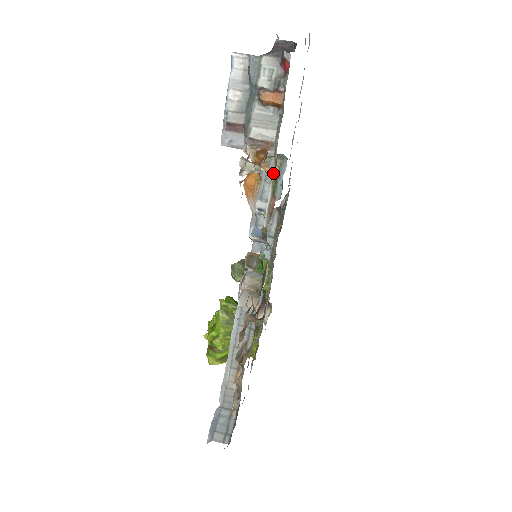
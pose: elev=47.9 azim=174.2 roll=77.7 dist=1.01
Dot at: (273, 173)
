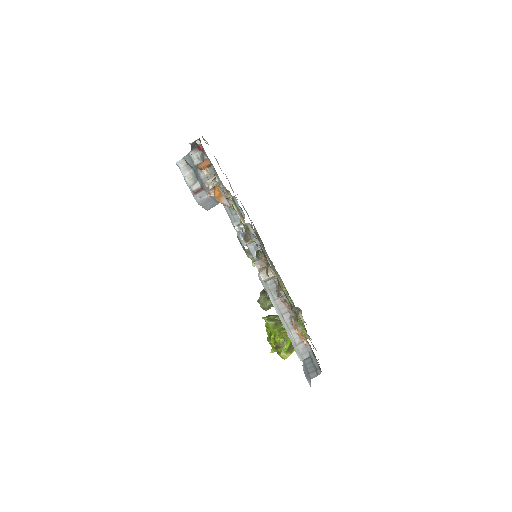
Dot at: (228, 195)
